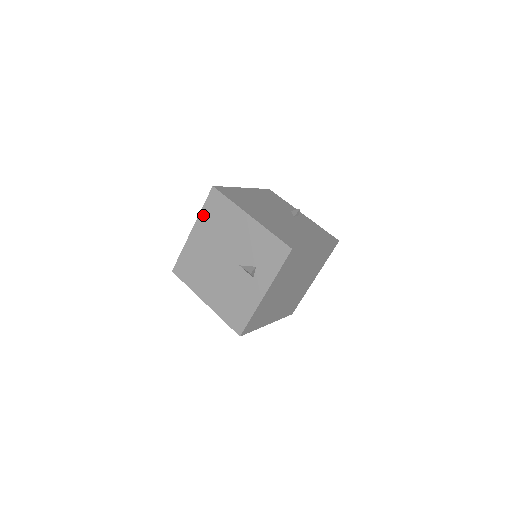
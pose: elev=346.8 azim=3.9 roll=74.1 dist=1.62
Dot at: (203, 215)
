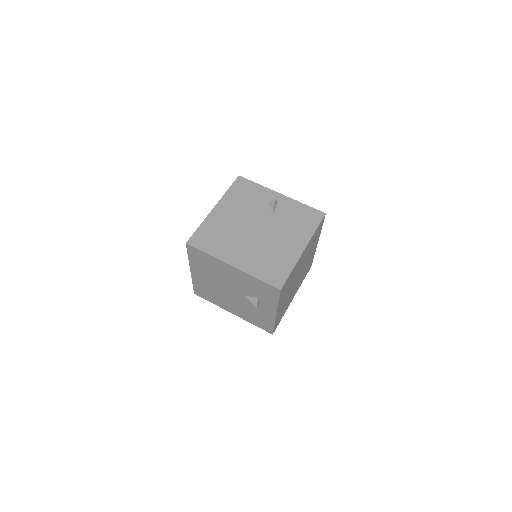
Dot at: (192, 262)
